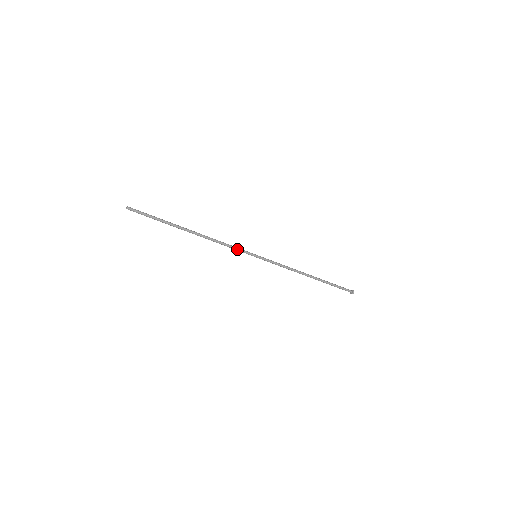
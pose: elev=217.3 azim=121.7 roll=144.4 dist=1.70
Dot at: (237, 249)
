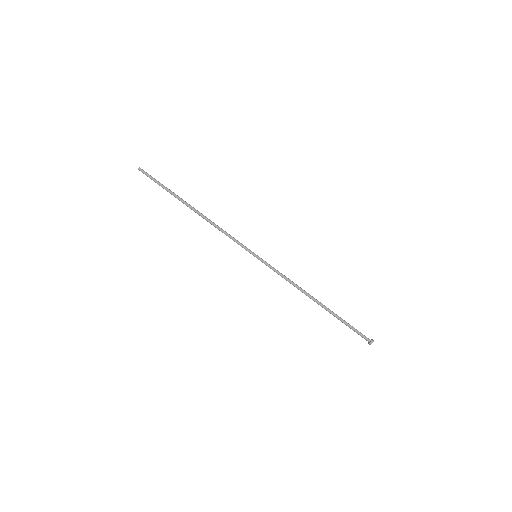
Dot at: (237, 240)
